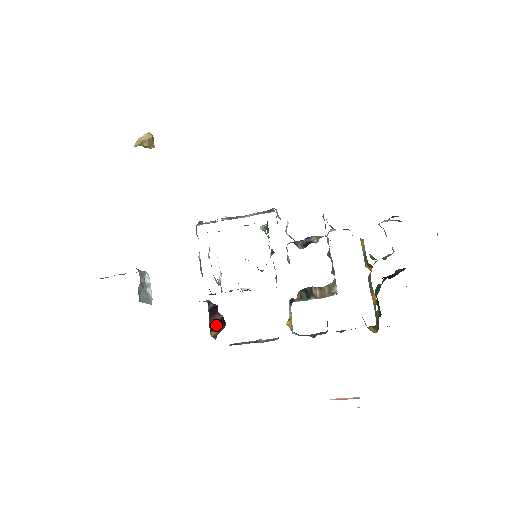
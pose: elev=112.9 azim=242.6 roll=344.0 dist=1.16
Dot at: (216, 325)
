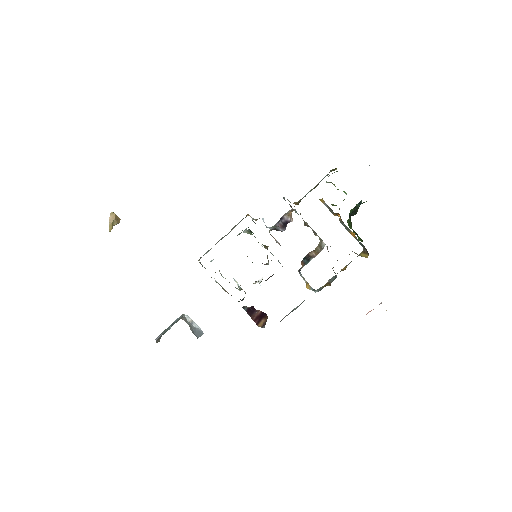
Dot at: (259, 319)
